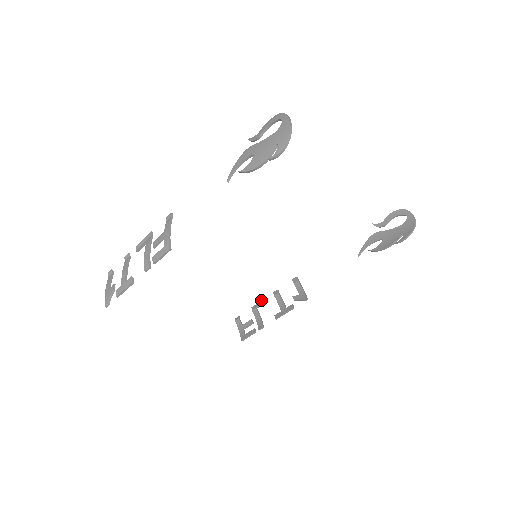
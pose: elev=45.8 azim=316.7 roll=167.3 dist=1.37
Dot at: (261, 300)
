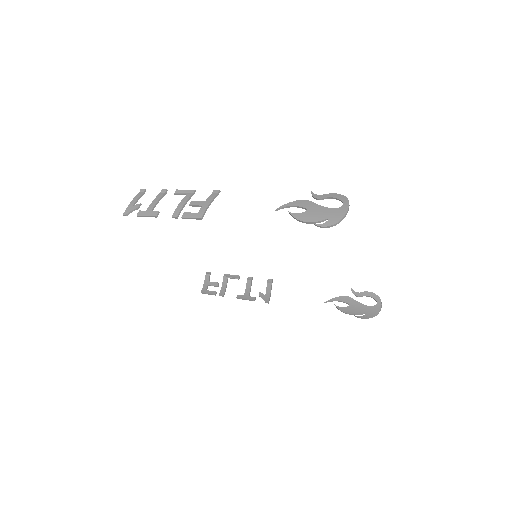
Dot at: (235, 275)
